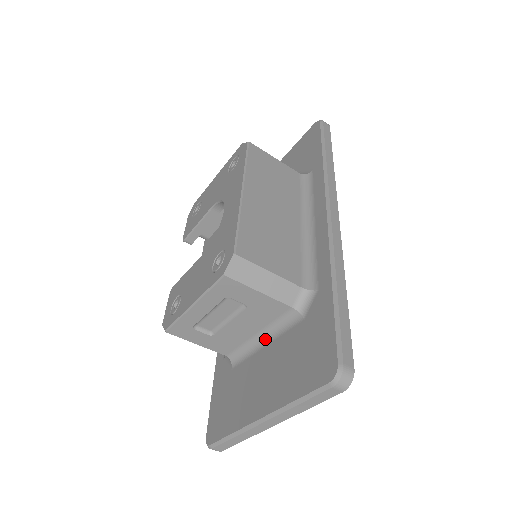
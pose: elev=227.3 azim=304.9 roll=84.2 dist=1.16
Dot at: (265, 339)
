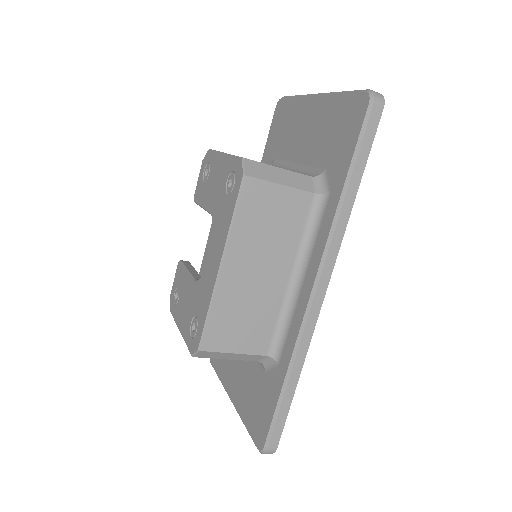
Dot at: occluded
